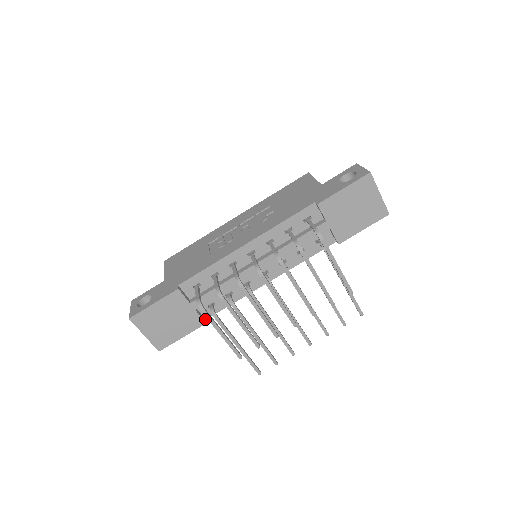
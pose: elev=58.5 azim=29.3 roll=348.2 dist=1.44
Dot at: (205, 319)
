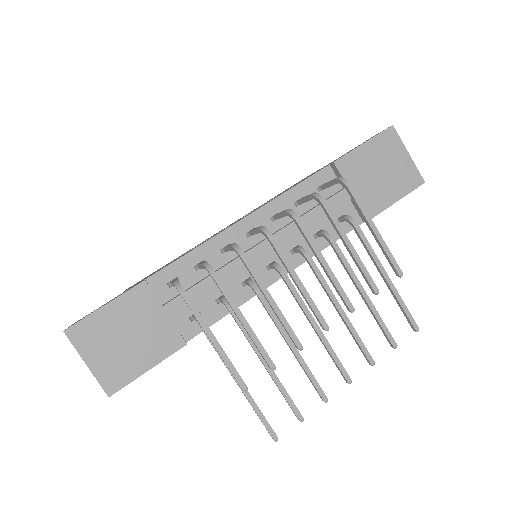
Dot at: (185, 341)
